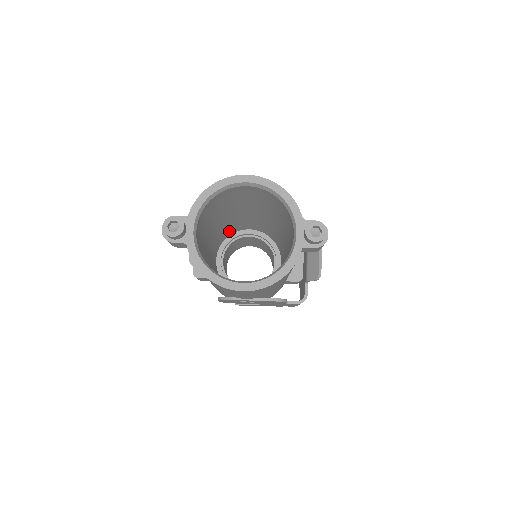
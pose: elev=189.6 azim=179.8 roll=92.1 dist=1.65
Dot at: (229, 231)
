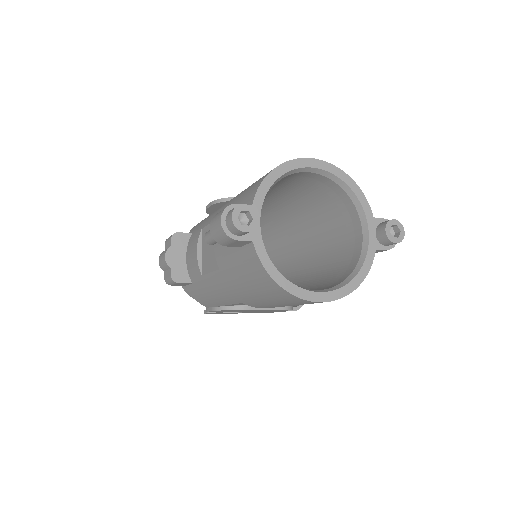
Dot at: occluded
